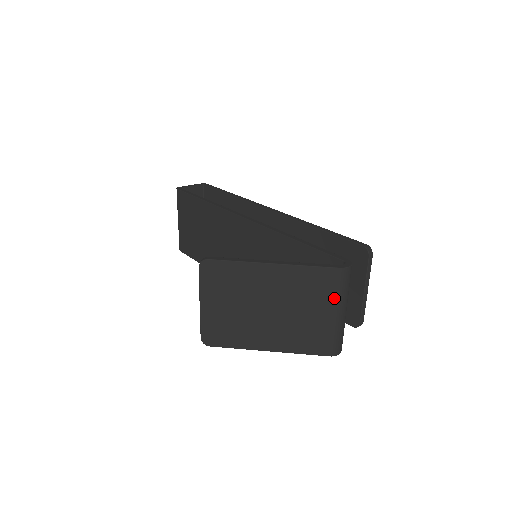
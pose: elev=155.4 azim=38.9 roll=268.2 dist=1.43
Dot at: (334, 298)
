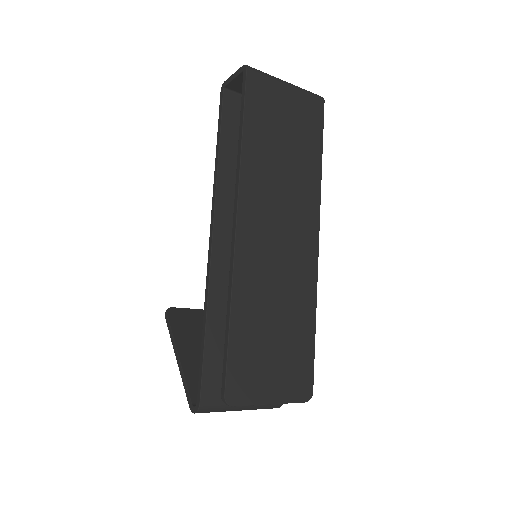
Dot at: occluded
